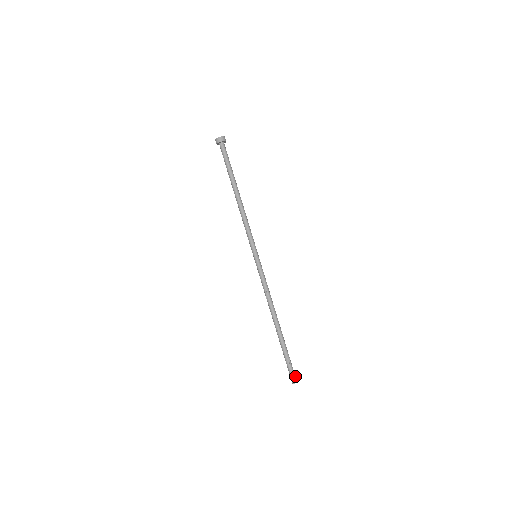
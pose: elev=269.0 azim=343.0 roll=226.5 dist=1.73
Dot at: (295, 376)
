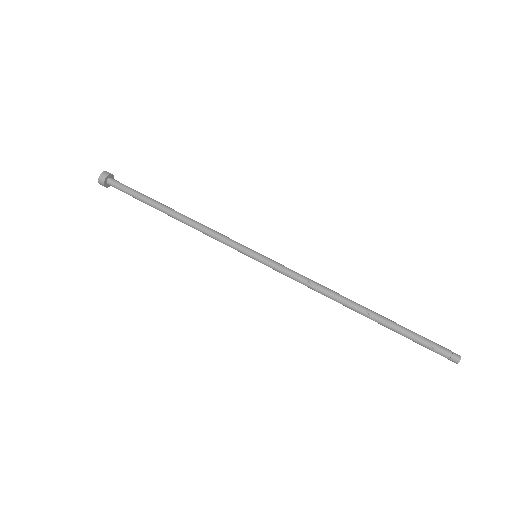
Dot at: (450, 351)
